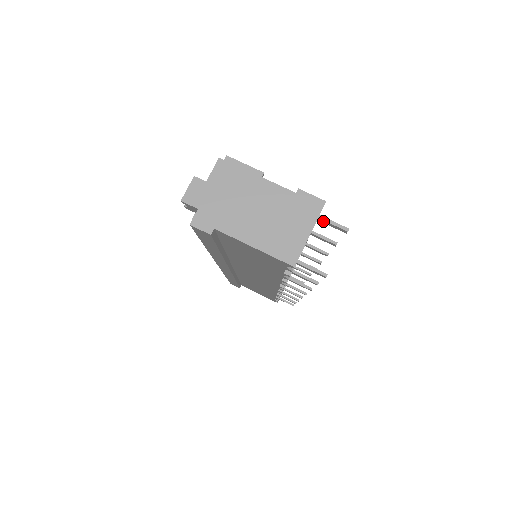
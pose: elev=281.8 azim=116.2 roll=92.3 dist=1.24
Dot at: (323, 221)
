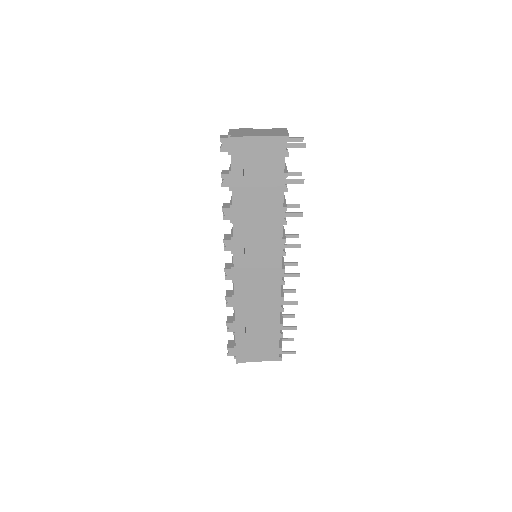
Dot at: (290, 139)
